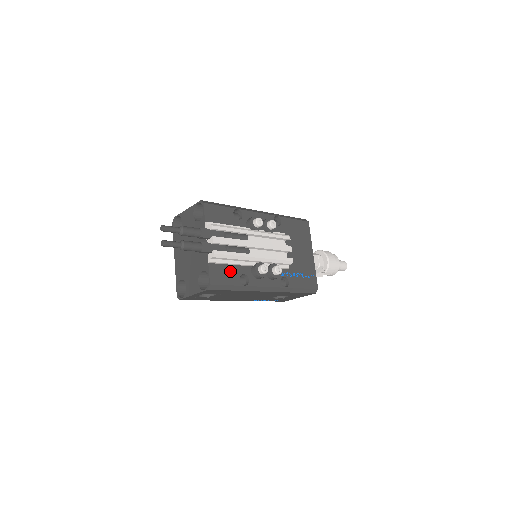
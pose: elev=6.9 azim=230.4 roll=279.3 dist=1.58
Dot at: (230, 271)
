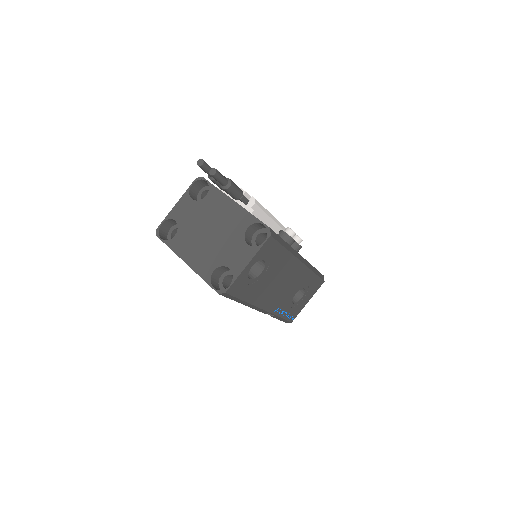
Dot at: occluded
